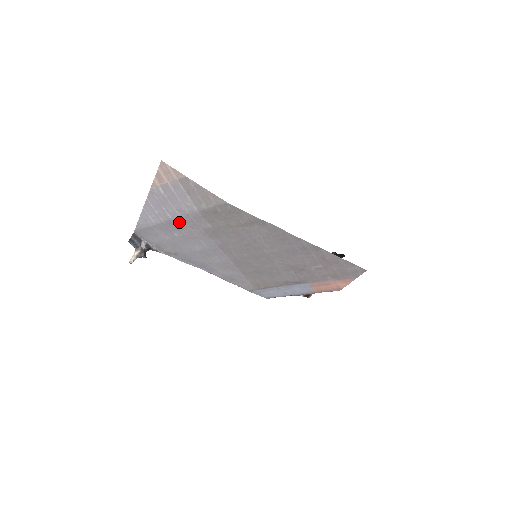
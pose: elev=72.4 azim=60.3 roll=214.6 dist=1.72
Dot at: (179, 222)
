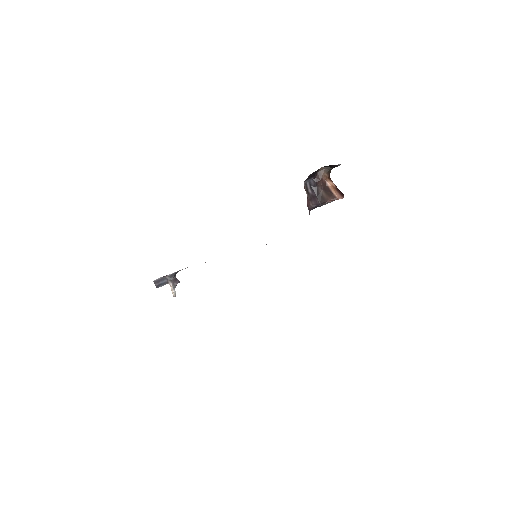
Dot at: occluded
